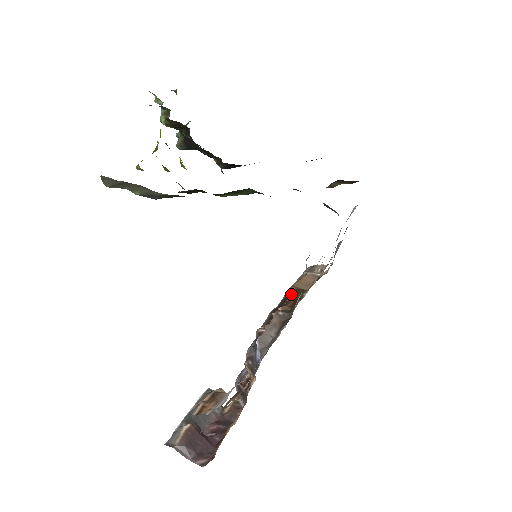
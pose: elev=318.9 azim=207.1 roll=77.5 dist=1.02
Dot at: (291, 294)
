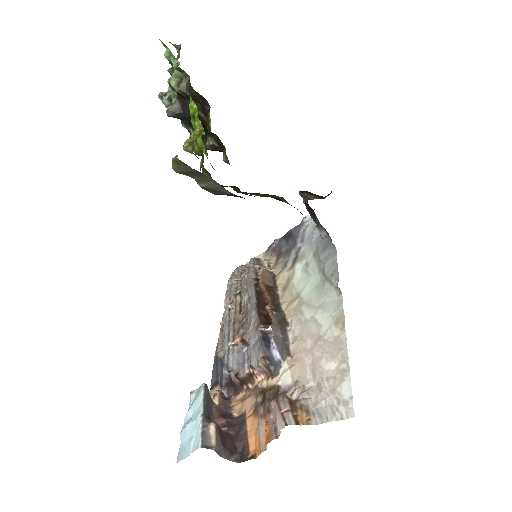
Dot at: (266, 291)
